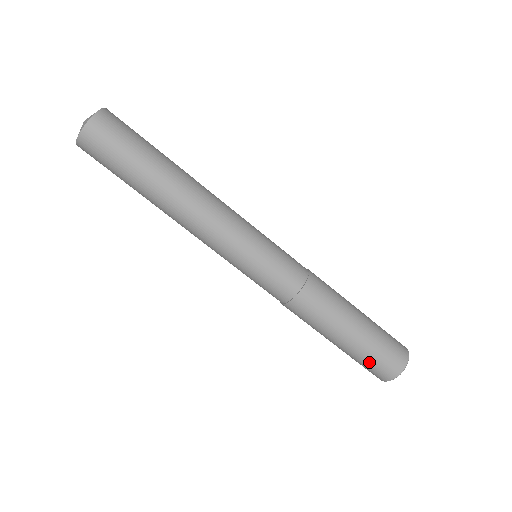
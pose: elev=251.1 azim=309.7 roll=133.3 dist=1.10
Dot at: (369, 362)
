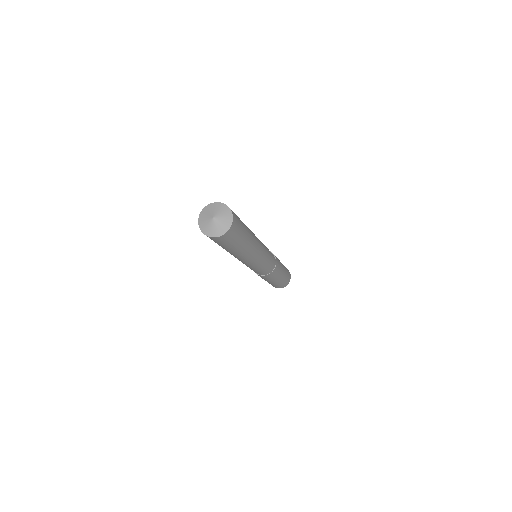
Dot at: (278, 285)
